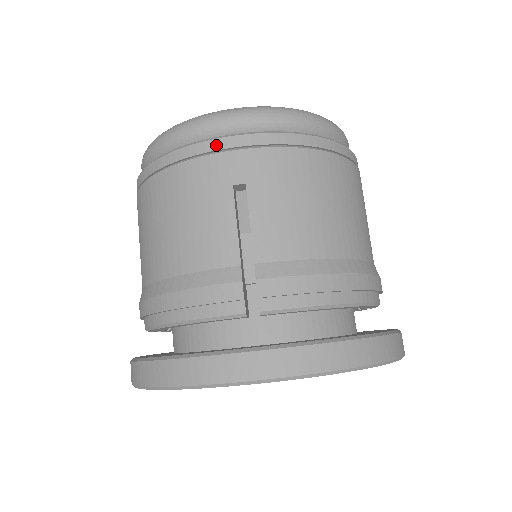
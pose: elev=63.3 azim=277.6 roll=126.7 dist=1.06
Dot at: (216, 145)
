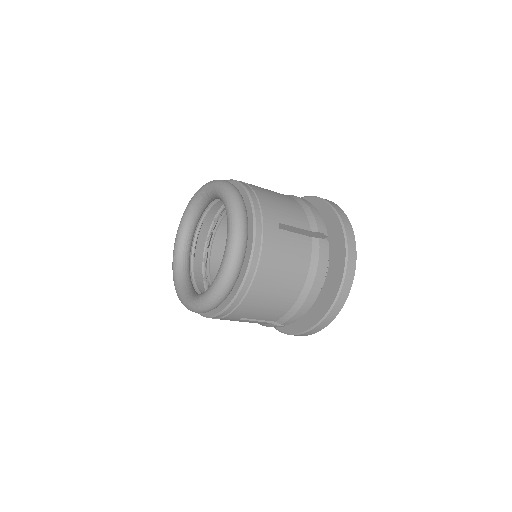
Dot at: occluded
